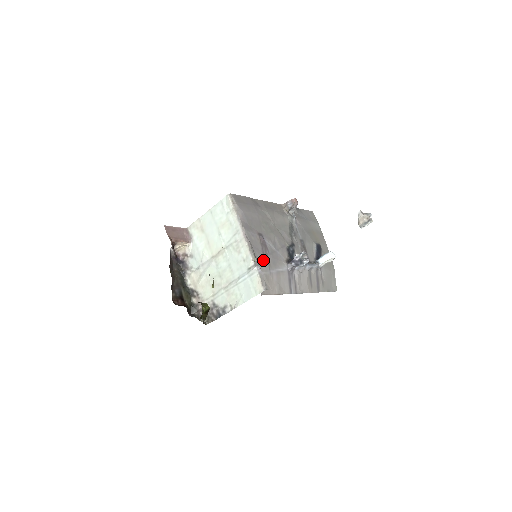
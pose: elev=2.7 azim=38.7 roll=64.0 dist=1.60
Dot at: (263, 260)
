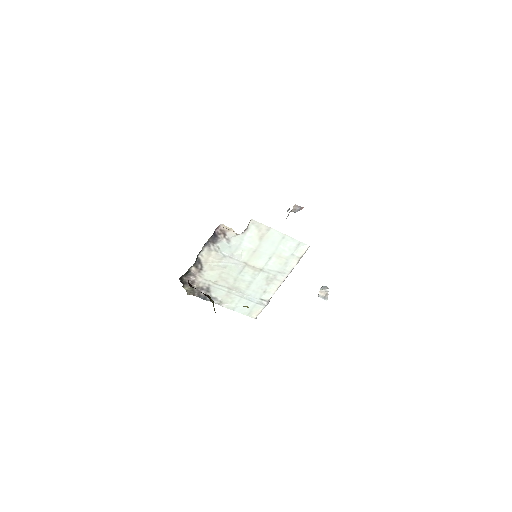
Dot at: occluded
